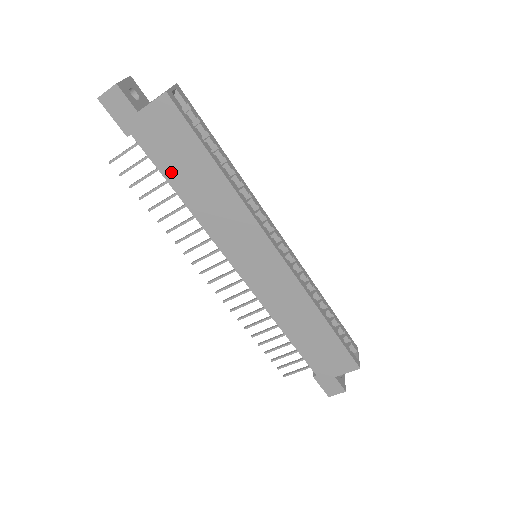
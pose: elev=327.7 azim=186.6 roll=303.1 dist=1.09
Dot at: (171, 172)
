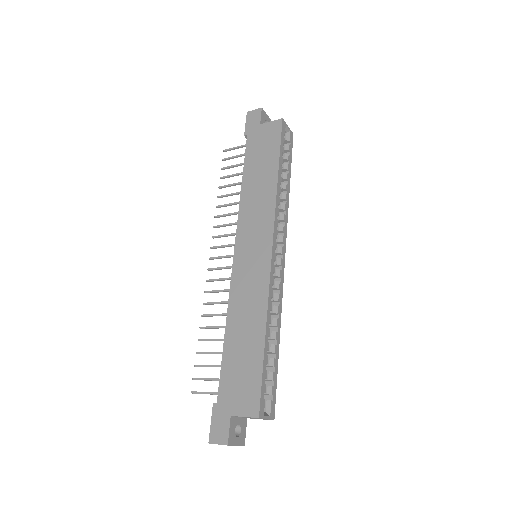
Dot at: (250, 163)
